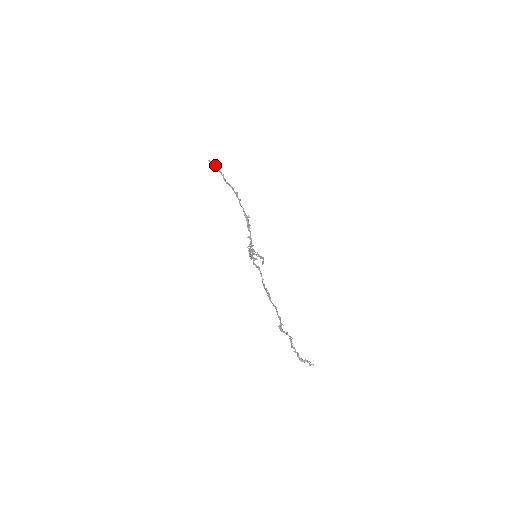
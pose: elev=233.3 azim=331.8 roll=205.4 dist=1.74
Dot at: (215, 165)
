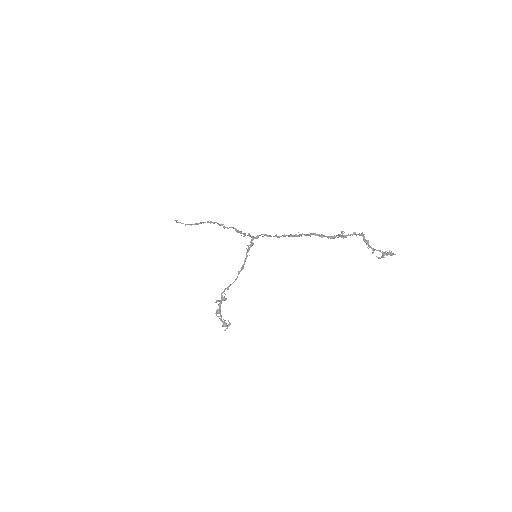
Dot at: (183, 223)
